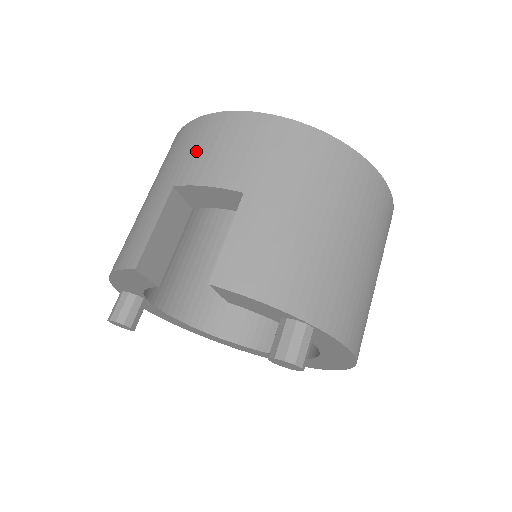
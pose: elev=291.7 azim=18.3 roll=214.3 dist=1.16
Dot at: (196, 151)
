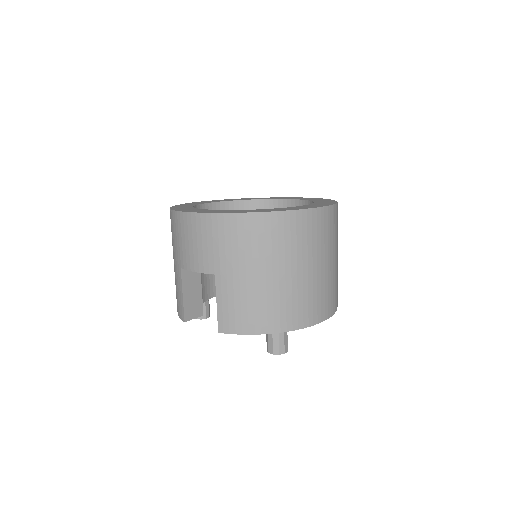
Dot at: (182, 243)
